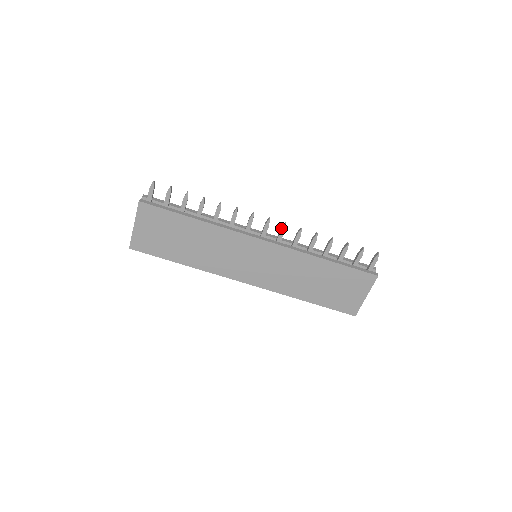
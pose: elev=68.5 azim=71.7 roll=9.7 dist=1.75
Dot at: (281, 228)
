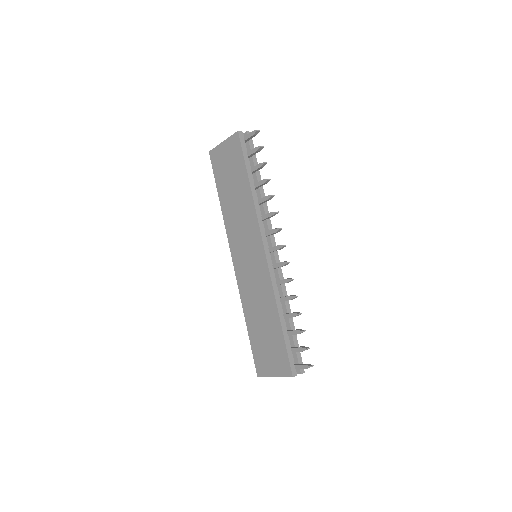
Dot at: occluded
